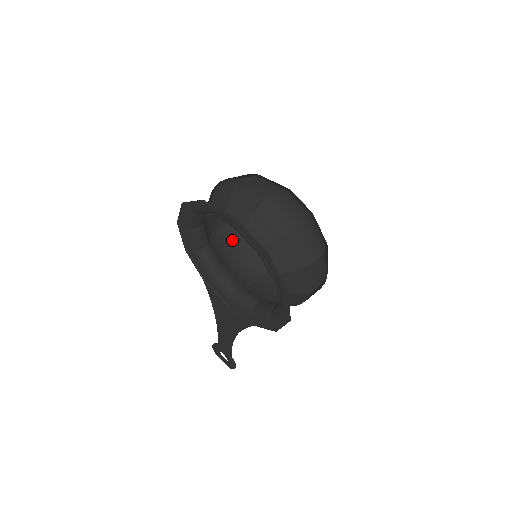
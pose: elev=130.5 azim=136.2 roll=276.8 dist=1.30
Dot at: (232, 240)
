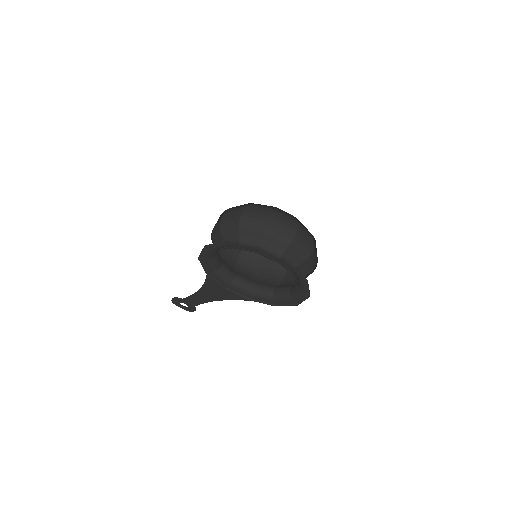
Dot at: occluded
